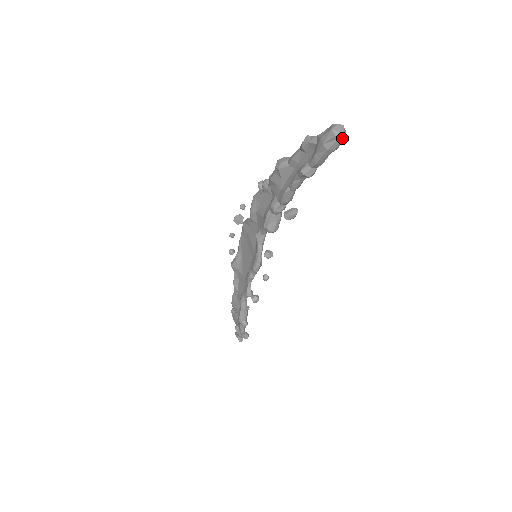
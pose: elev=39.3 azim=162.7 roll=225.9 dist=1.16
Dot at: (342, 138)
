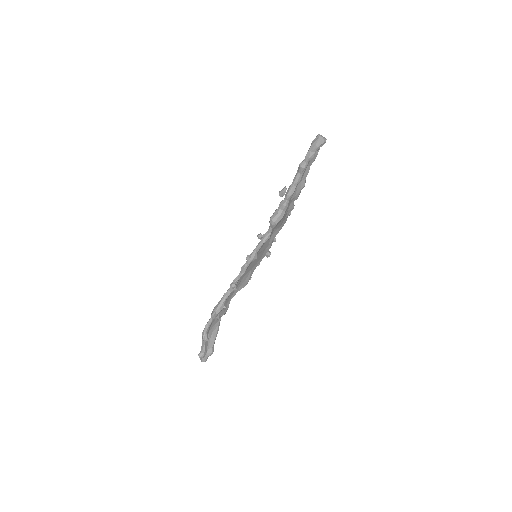
Dot at: (321, 139)
